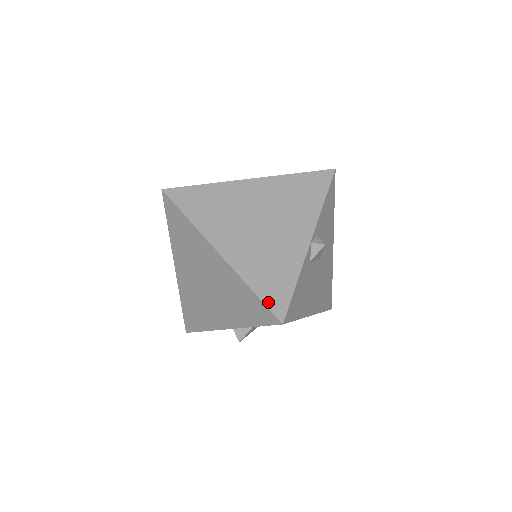
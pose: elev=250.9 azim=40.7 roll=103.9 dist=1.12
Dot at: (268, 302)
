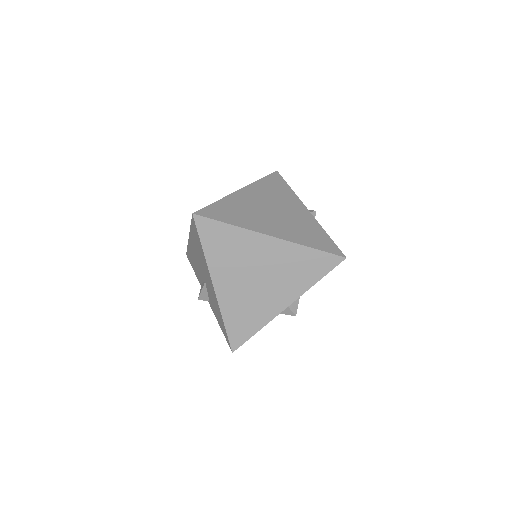
Dot at: (327, 250)
